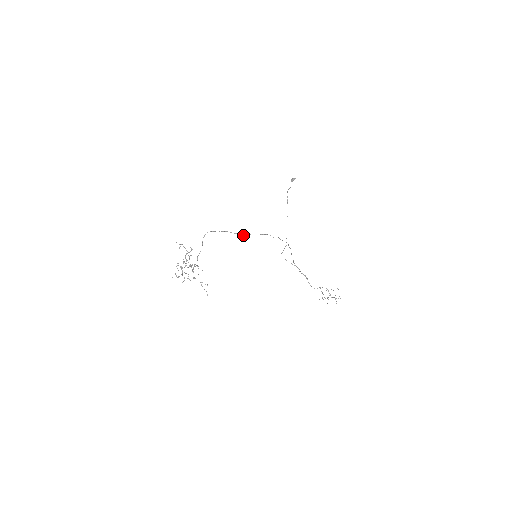
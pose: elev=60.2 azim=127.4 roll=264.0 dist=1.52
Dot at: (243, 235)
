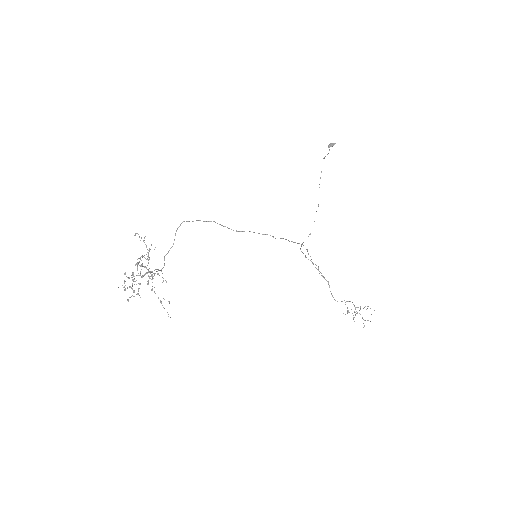
Dot at: occluded
